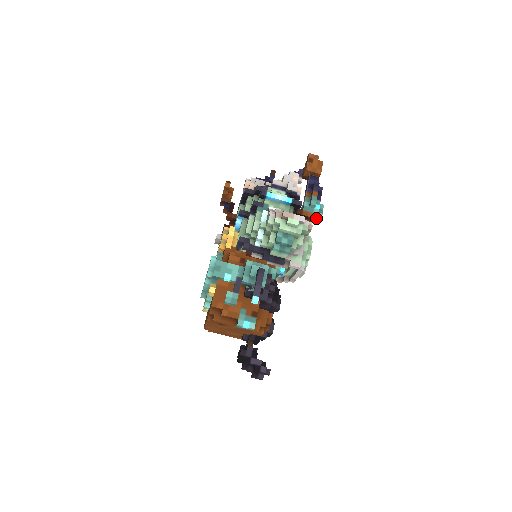
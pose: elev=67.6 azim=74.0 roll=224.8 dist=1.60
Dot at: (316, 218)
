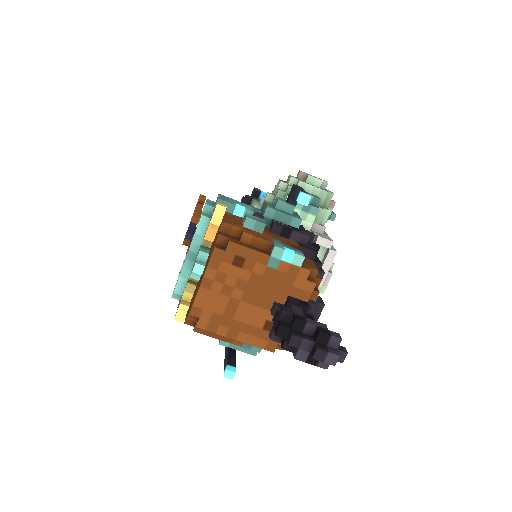
Dot at: occluded
